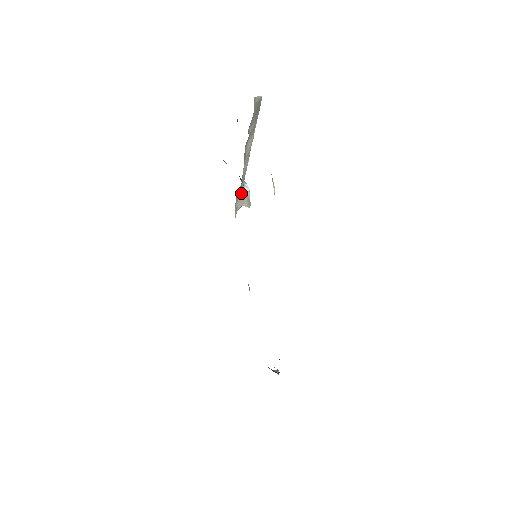
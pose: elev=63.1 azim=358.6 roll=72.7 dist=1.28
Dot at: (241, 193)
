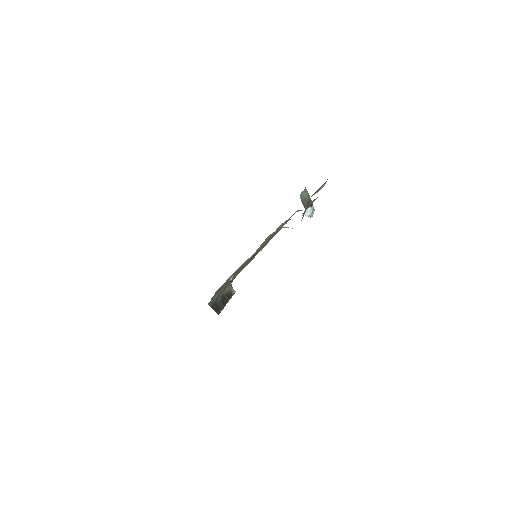
Dot at: occluded
